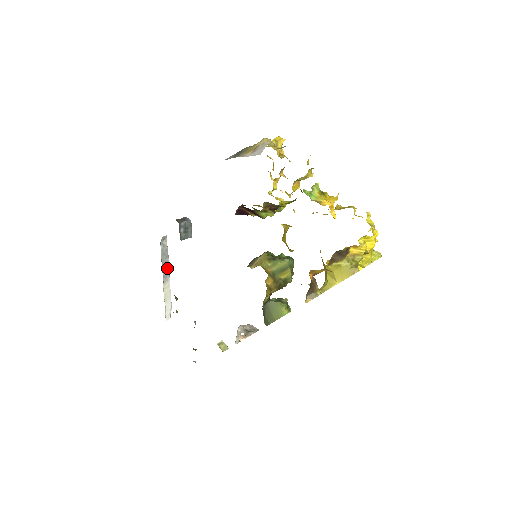
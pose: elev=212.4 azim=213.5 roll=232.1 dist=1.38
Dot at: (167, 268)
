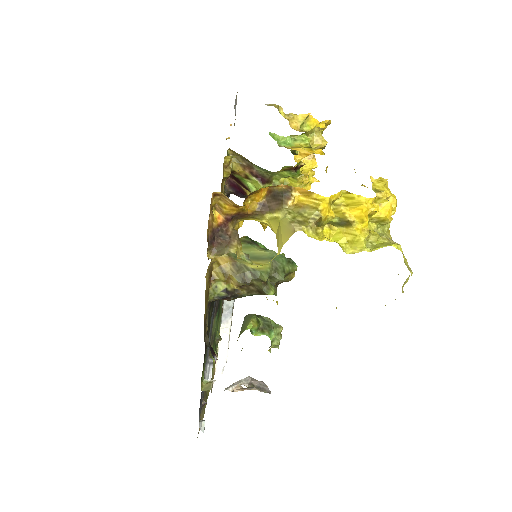
Dot at: (230, 307)
